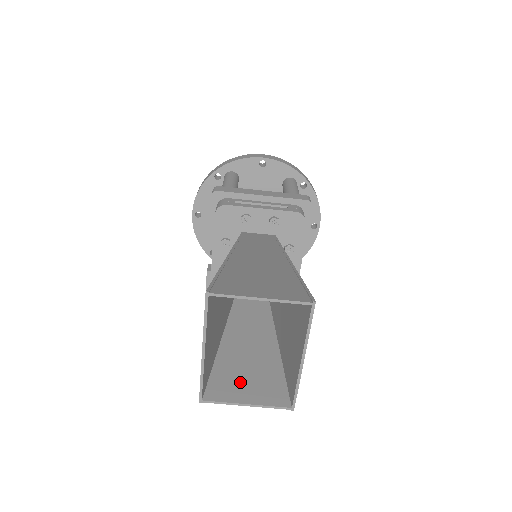
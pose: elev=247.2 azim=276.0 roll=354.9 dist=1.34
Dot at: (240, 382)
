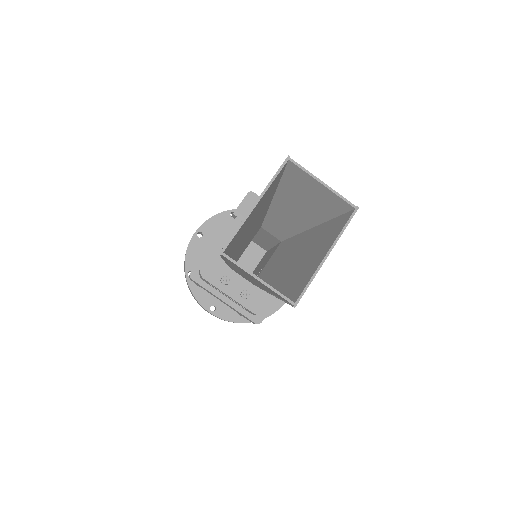
Dot at: occluded
